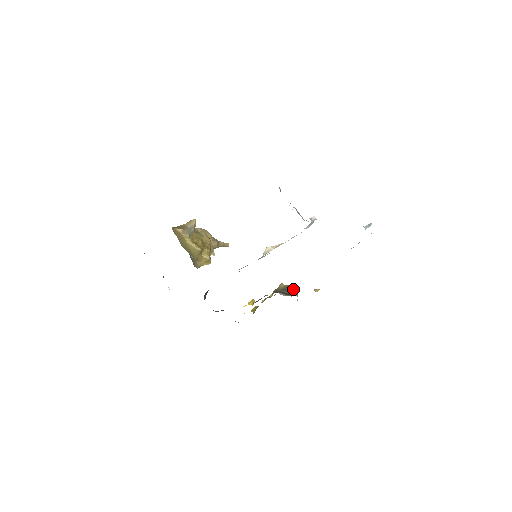
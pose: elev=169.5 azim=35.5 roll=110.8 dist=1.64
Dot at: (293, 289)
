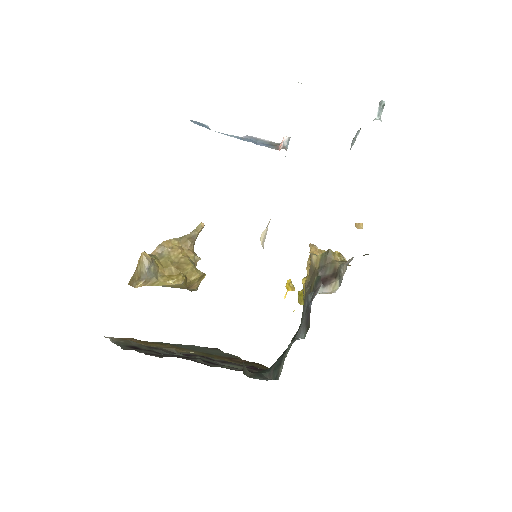
Dot at: (332, 256)
